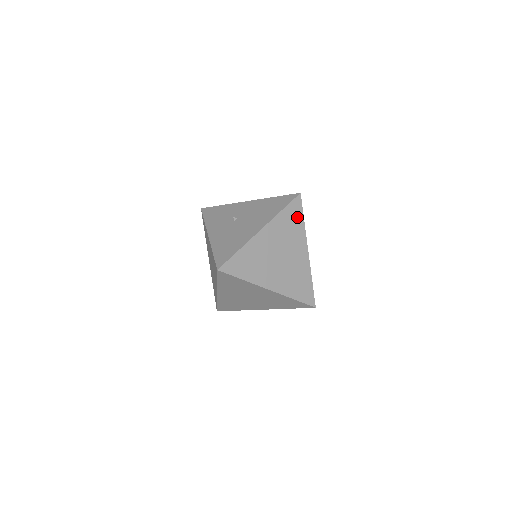
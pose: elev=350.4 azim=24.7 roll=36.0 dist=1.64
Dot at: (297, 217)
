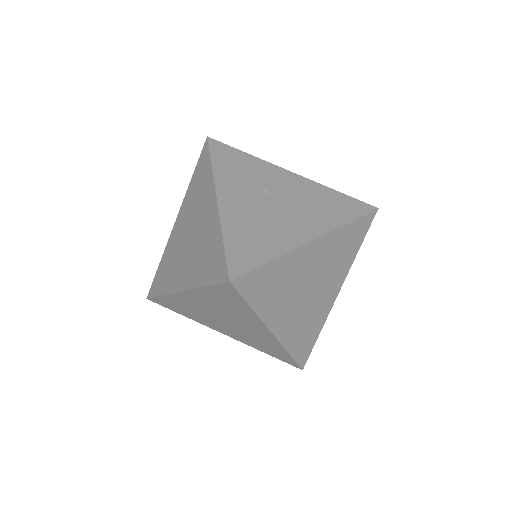
Dot at: (356, 240)
